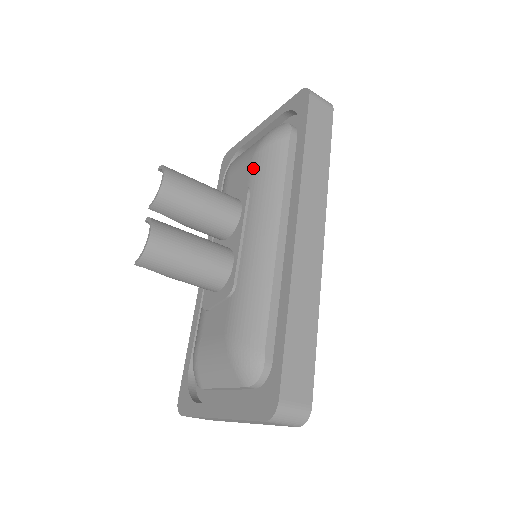
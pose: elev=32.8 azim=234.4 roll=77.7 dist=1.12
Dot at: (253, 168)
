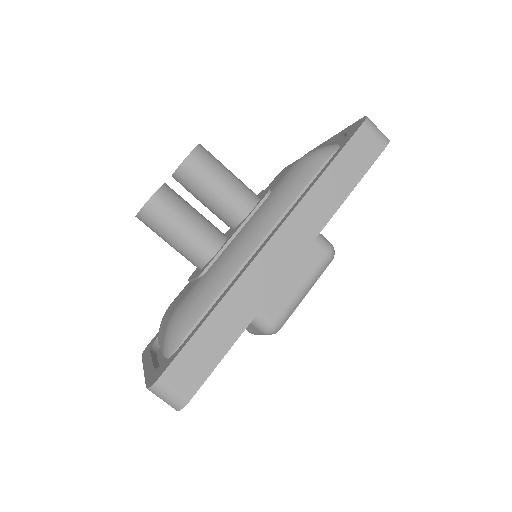
Dot at: (285, 176)
